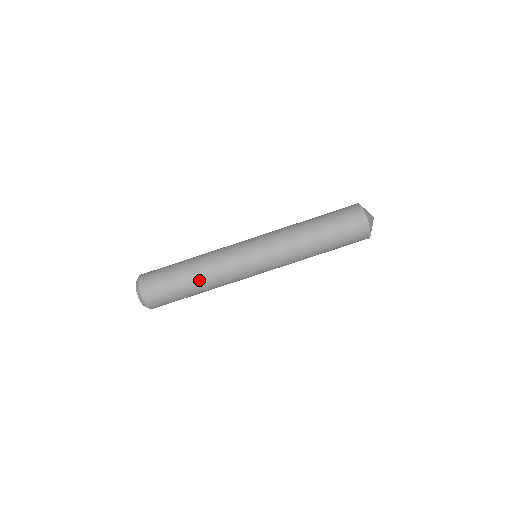
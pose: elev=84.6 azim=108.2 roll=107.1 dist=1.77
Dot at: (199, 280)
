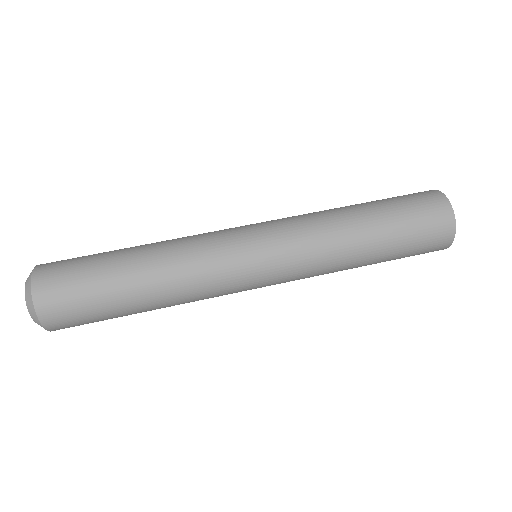
Dot at: (148, 275)
